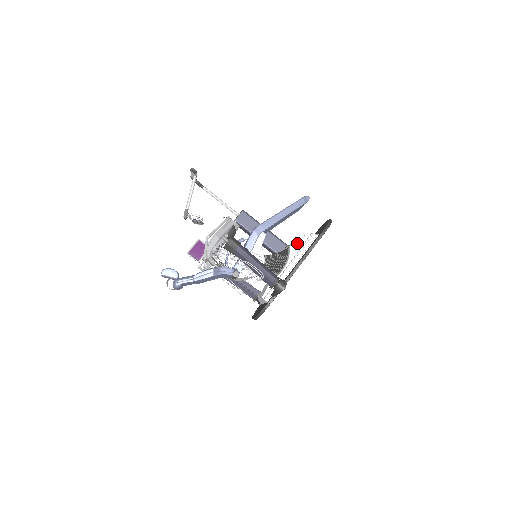
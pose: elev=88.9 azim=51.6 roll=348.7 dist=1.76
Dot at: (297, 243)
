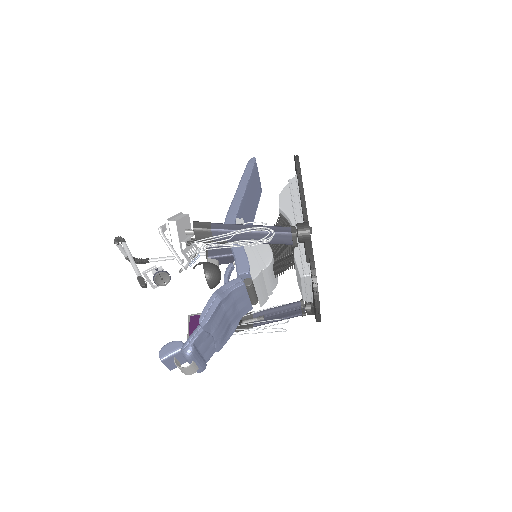
Dot at: (283, 200)
